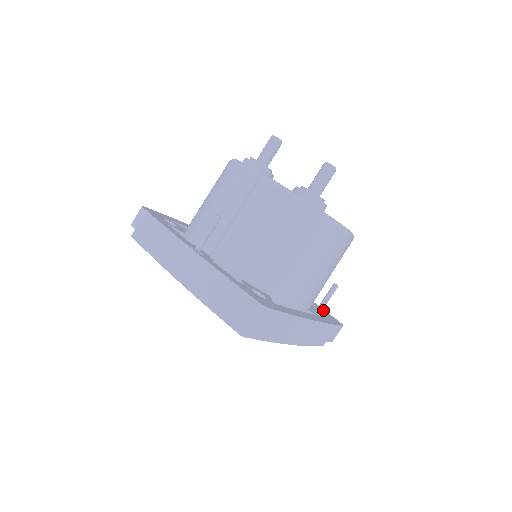
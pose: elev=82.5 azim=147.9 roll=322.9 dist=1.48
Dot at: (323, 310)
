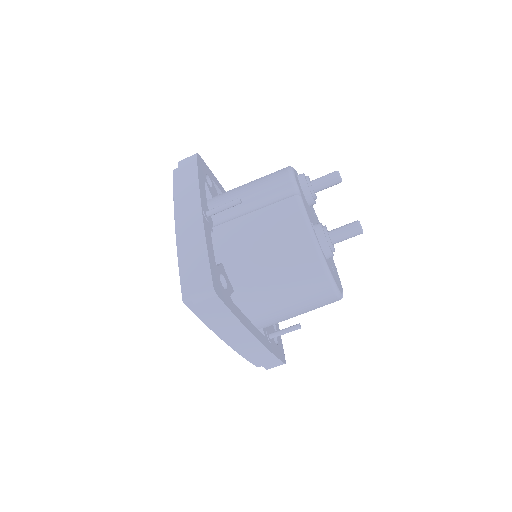
Dot at: (280, 340)
